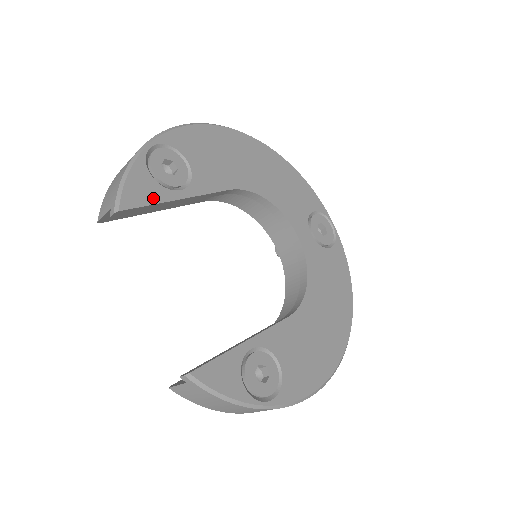
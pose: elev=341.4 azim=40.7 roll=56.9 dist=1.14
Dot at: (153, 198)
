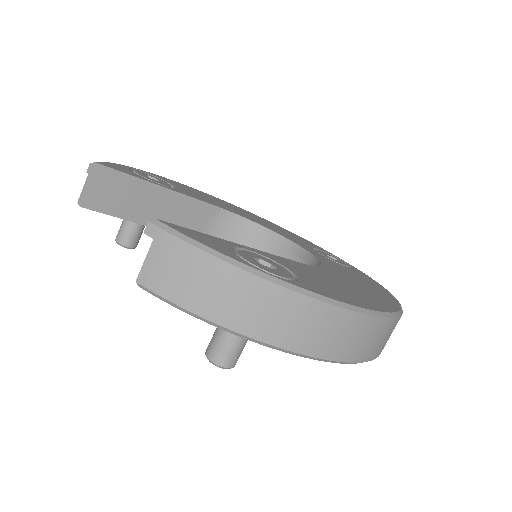
Dot at: (132, 175)
